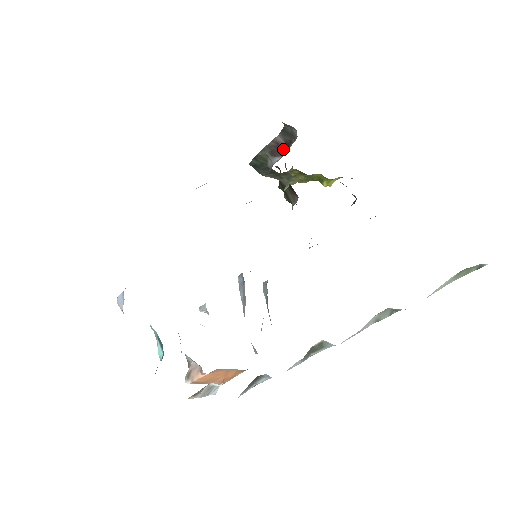
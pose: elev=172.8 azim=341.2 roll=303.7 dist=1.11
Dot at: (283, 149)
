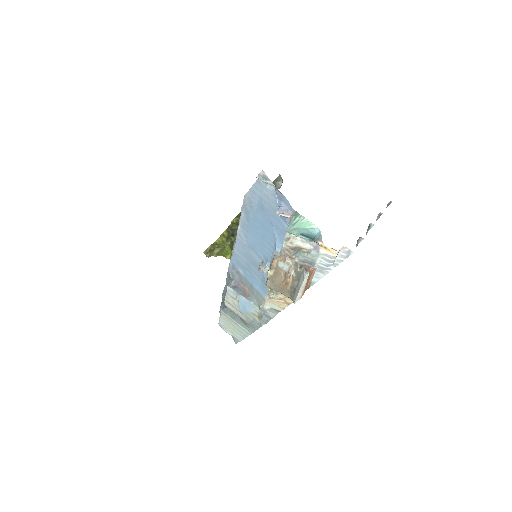
Dot at: occluded
